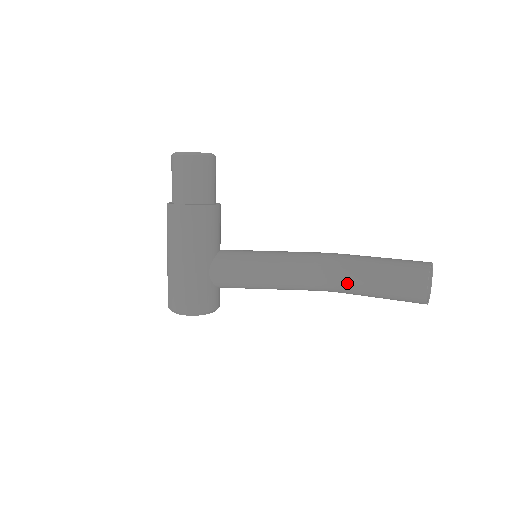
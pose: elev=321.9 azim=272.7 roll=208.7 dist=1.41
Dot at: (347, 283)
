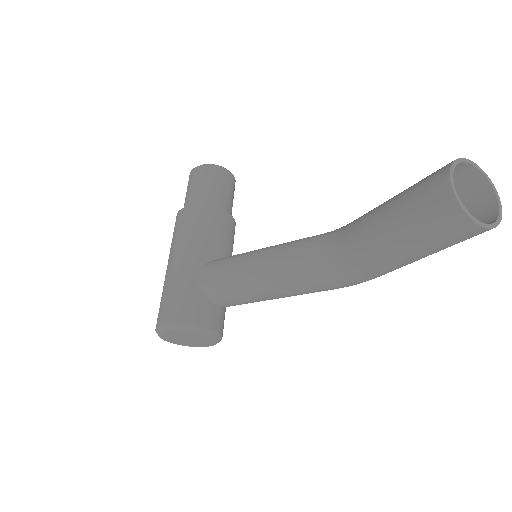
Dot at: (351, 243)
